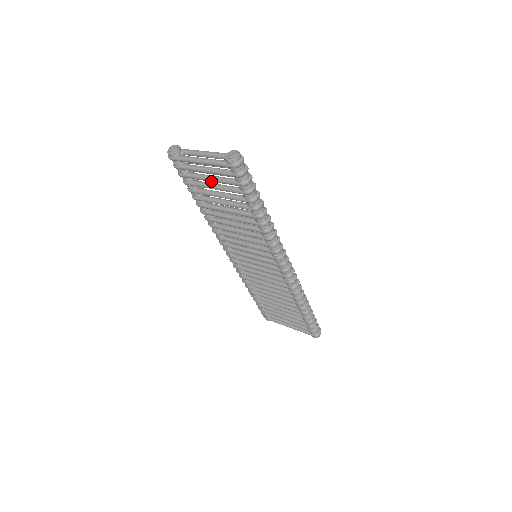
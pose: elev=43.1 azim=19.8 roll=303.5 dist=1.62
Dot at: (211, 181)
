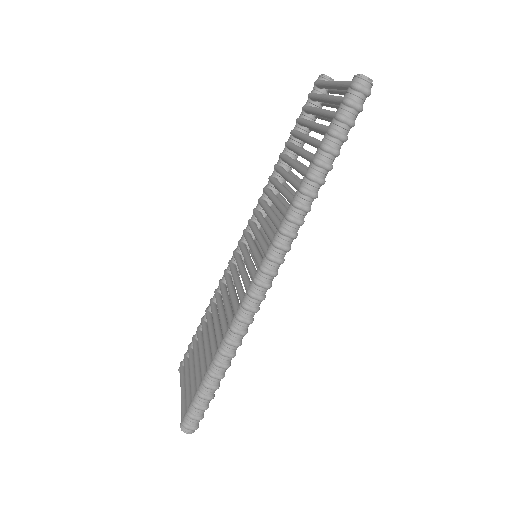
Dot at: (318, 113)
